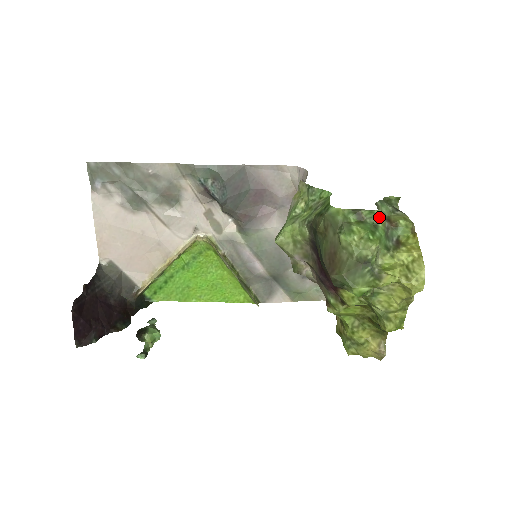
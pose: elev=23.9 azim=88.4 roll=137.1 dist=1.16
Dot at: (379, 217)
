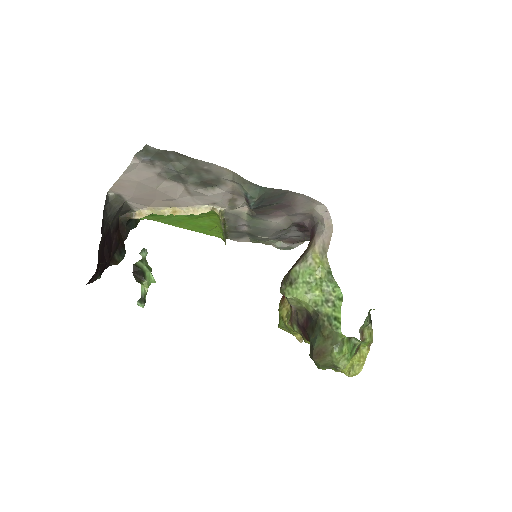
Dot at: (360, 342)
